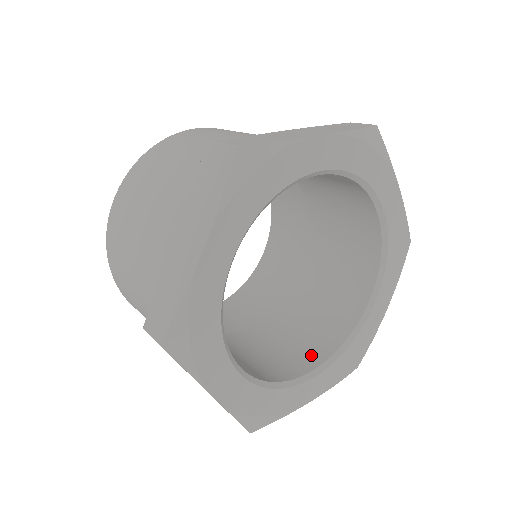
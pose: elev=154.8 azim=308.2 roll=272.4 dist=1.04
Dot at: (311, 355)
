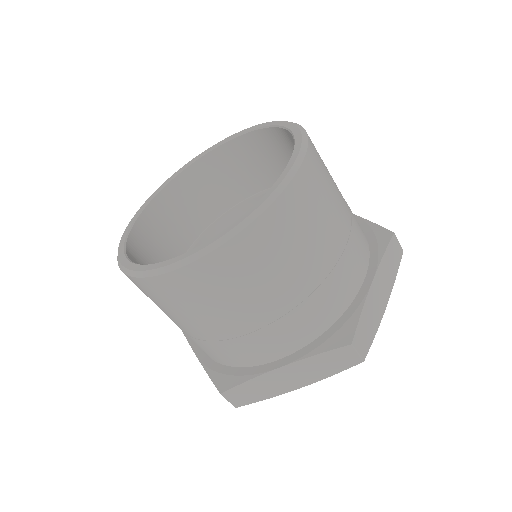
Dot at: occluded
